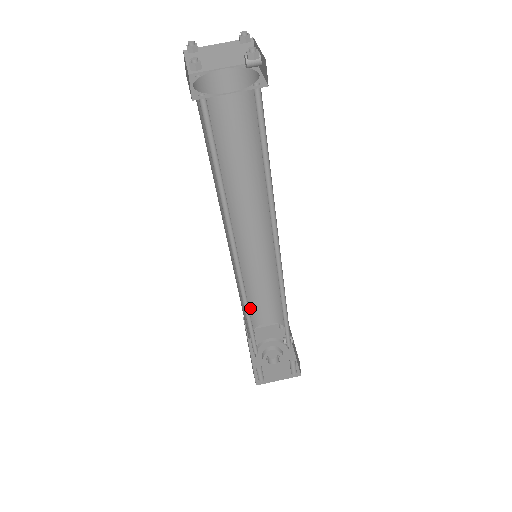
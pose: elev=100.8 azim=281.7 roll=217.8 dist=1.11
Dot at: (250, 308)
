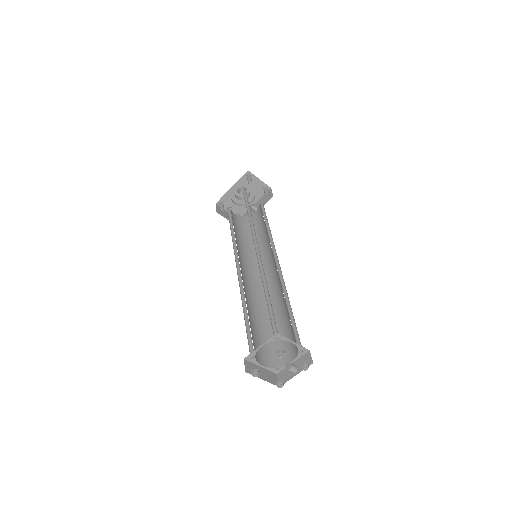
Dot at: occluded
